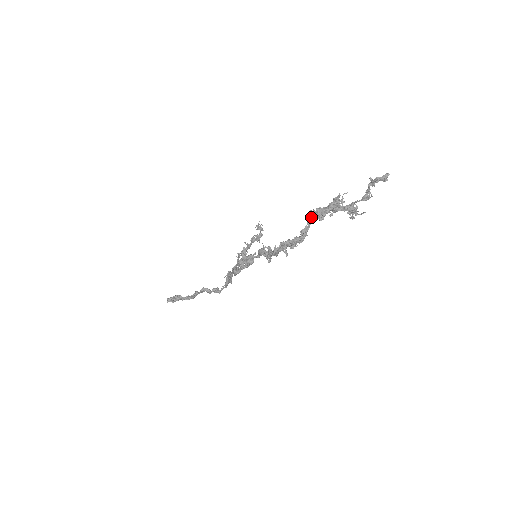
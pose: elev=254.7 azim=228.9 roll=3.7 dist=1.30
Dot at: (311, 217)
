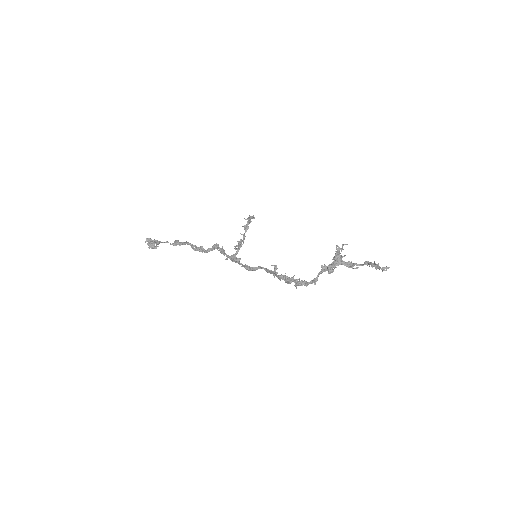
Dot at: (322, 271)
